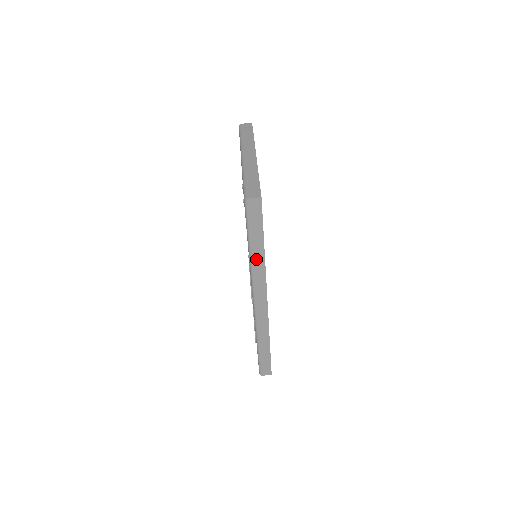
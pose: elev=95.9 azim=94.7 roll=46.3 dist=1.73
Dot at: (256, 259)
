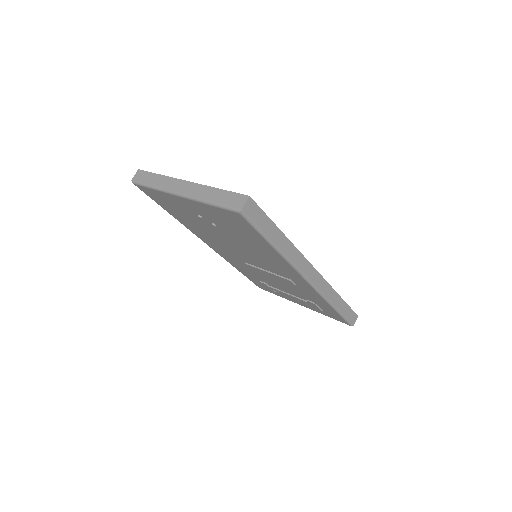
Dot at: (284, 248)
